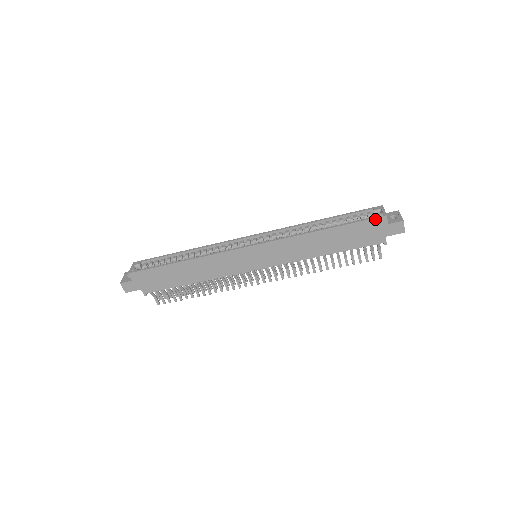
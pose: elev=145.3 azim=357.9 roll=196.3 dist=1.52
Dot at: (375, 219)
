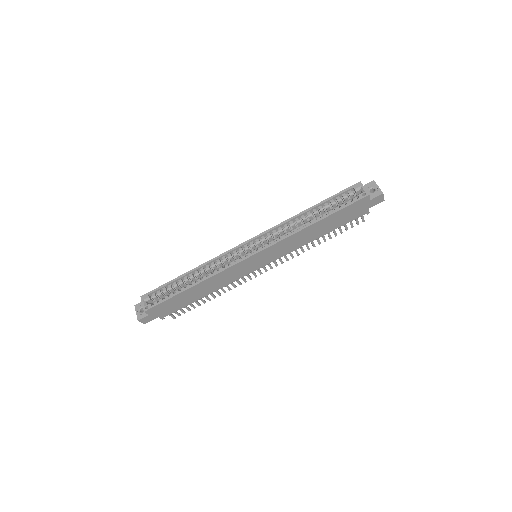
Dot at: (359, 200)
